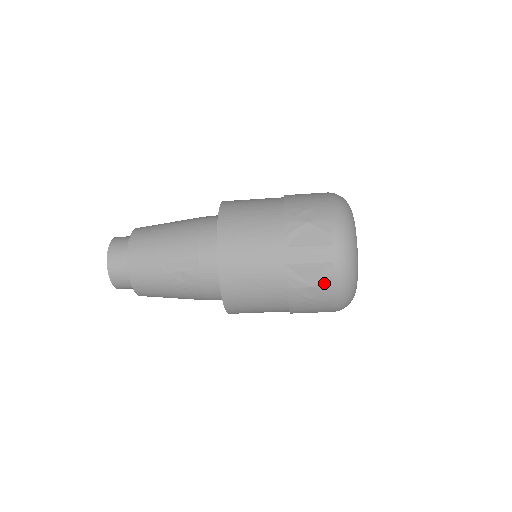
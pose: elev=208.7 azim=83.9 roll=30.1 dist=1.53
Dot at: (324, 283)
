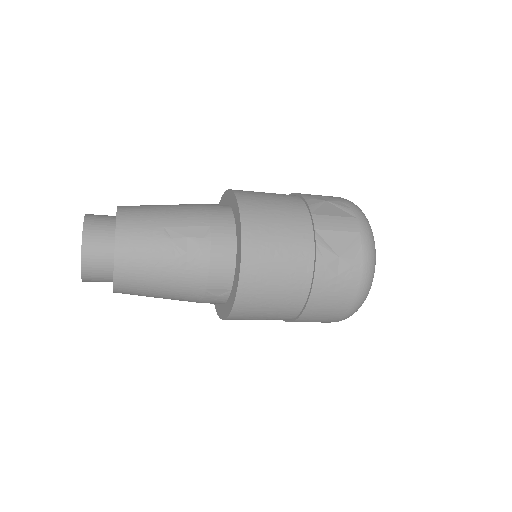
Dot at: (352, 254)
